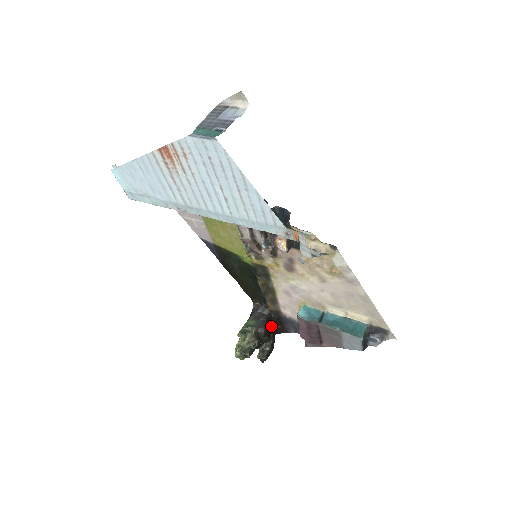
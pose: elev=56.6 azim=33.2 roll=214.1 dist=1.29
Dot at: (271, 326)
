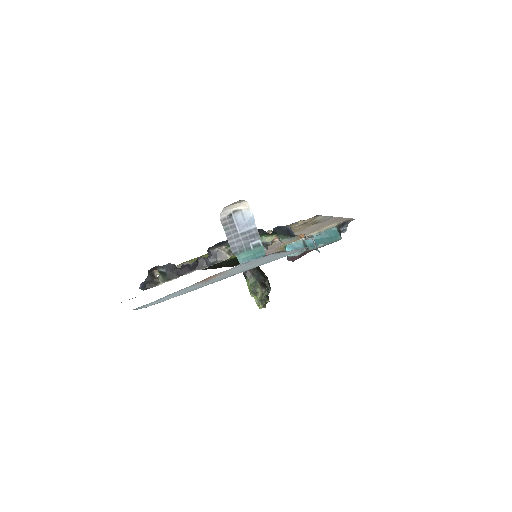
Dot at: occluded
